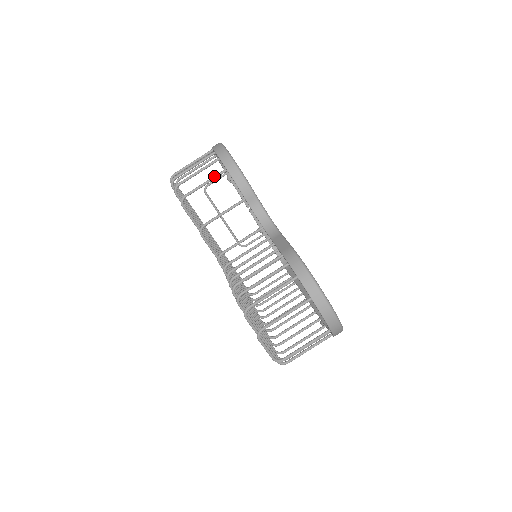
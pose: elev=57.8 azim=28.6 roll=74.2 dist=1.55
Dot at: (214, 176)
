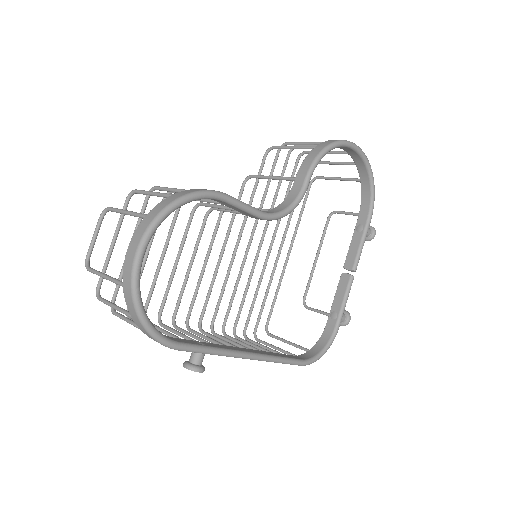
Dot at: occluded
